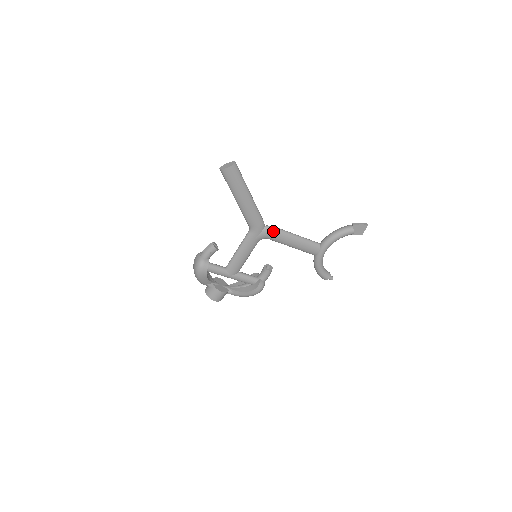
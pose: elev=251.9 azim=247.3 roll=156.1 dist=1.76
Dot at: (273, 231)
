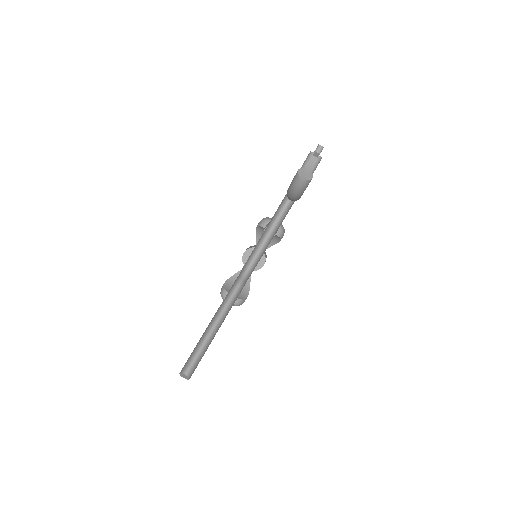
Dot at: (252, 270)
